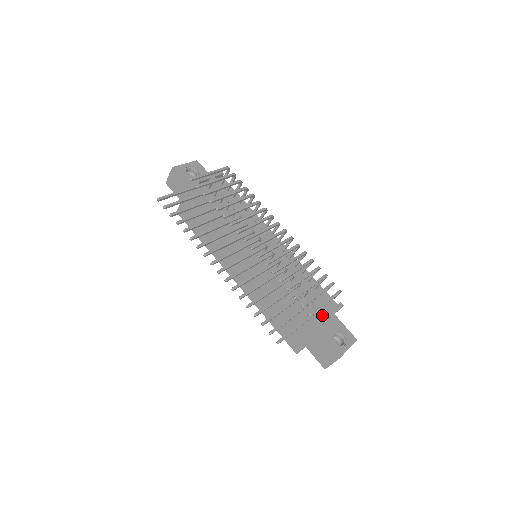
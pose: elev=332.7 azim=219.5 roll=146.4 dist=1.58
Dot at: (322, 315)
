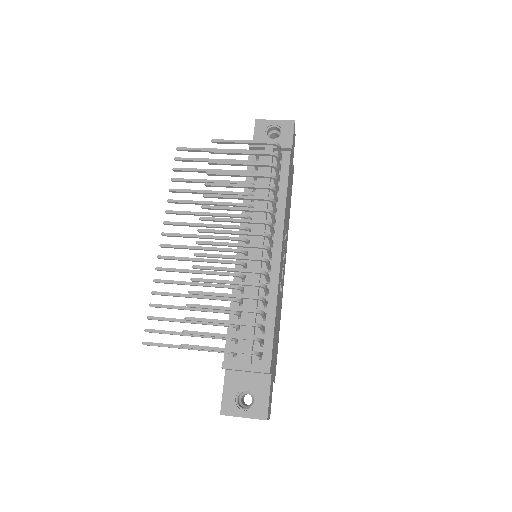
Dot at: (236, 361)
